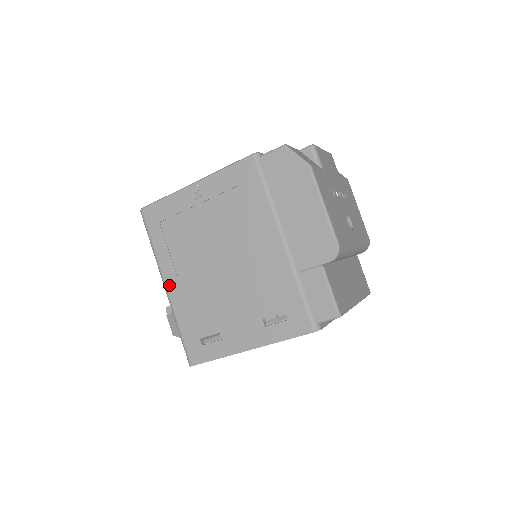
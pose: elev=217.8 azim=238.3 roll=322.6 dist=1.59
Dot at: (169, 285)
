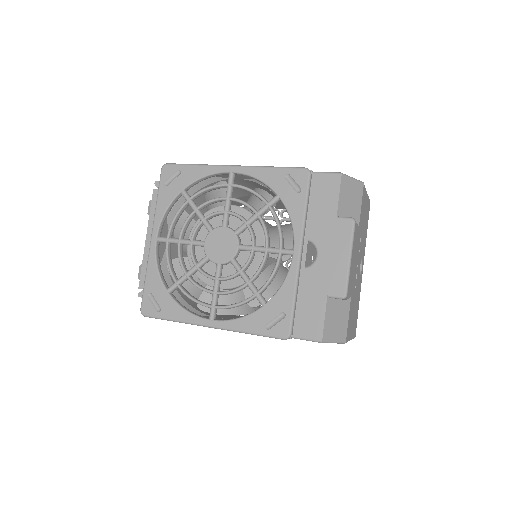
Dot at: occluded
